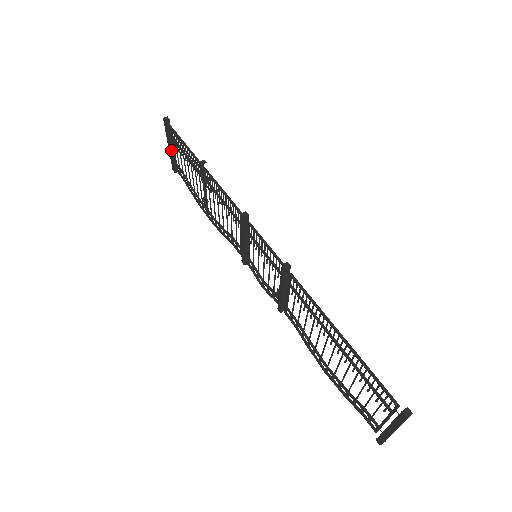
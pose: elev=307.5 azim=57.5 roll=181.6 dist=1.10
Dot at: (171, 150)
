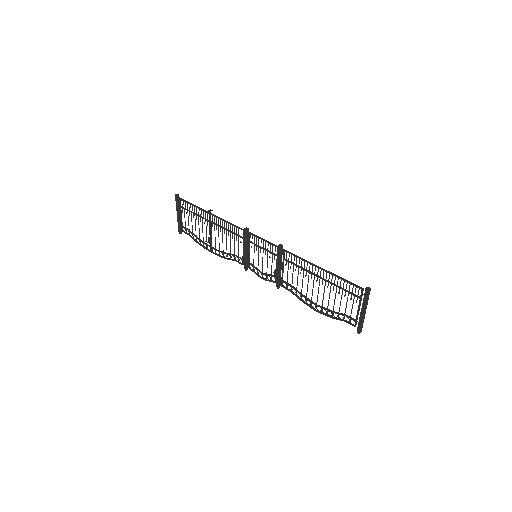
Dot at: (179, 216)
